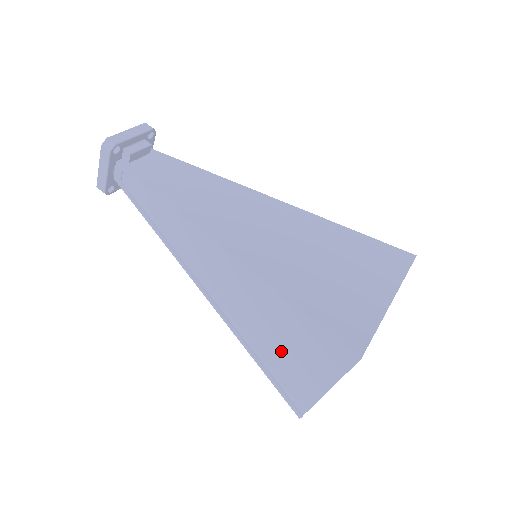
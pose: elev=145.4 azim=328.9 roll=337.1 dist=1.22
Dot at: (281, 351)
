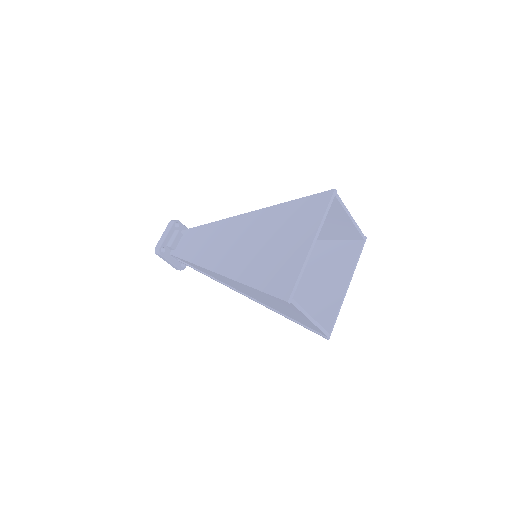
Dot at: (284, 310)
